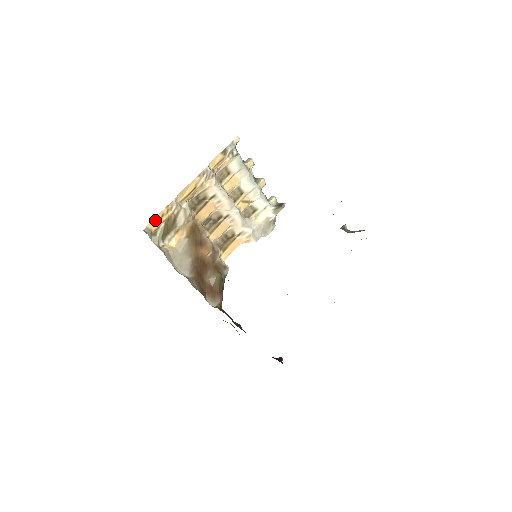
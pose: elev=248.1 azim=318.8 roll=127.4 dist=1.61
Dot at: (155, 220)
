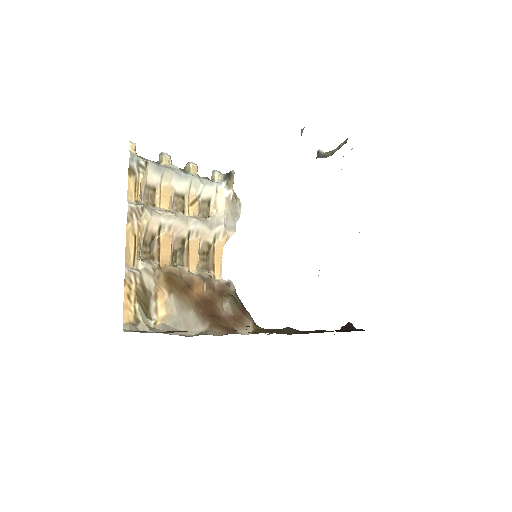
Dot at: (125, 308)
